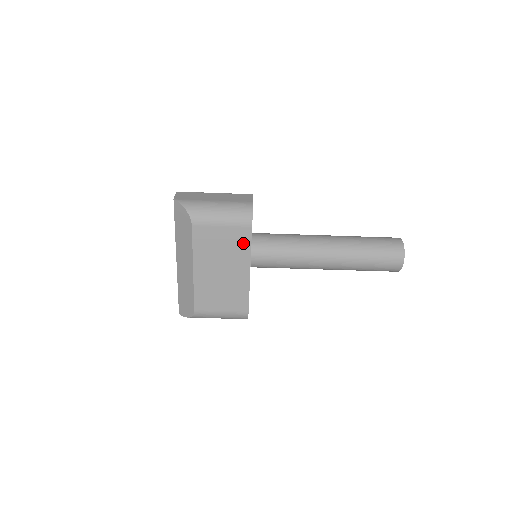
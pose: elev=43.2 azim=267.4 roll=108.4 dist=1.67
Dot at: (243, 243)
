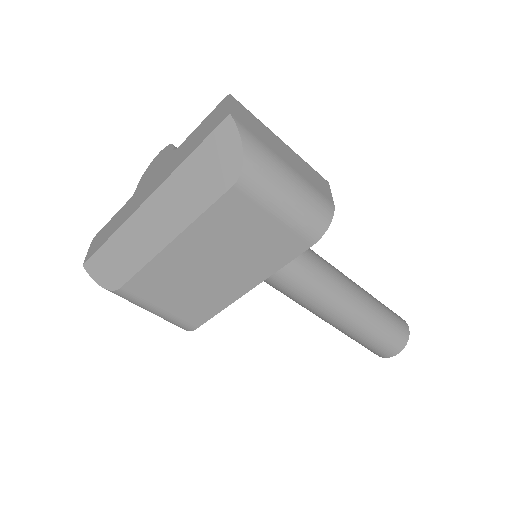
Dot at: (279, 255)
